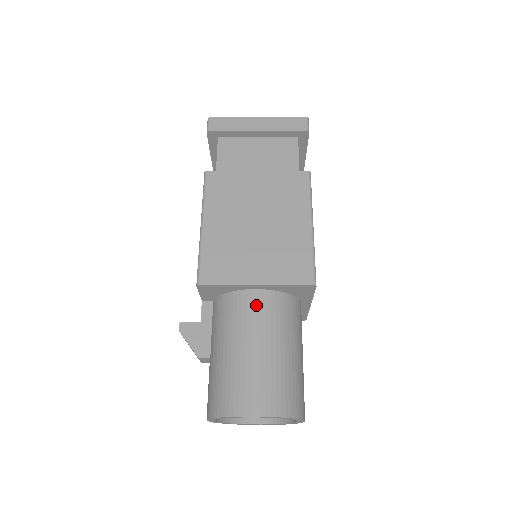
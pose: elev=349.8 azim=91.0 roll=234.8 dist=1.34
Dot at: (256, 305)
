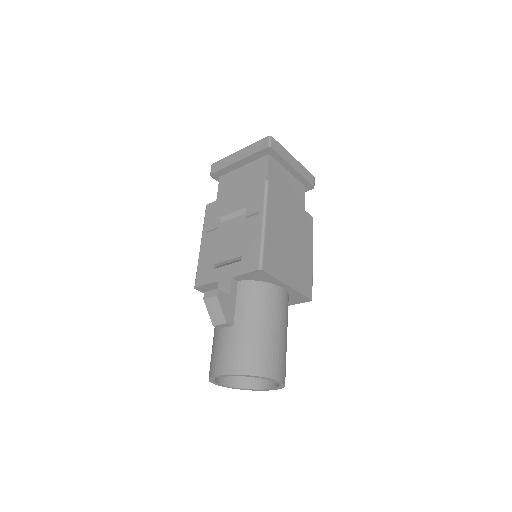
Dot at: (282, 300)
